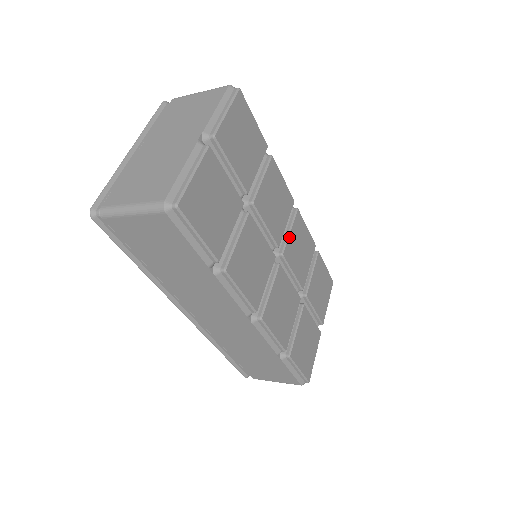
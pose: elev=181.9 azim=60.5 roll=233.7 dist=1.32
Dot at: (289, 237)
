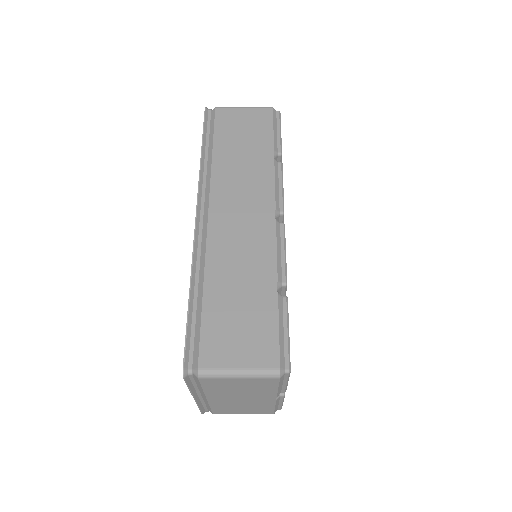
Dot at: occluded
